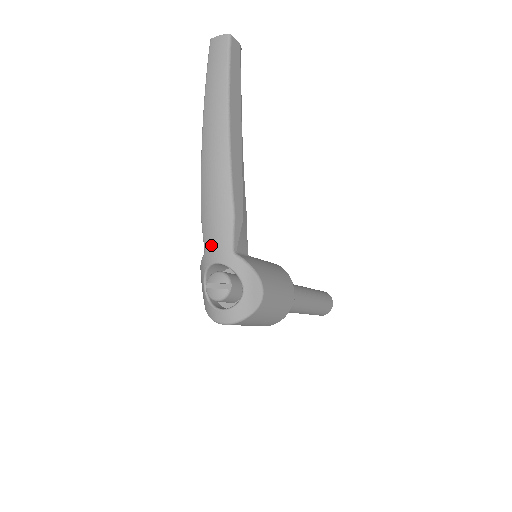
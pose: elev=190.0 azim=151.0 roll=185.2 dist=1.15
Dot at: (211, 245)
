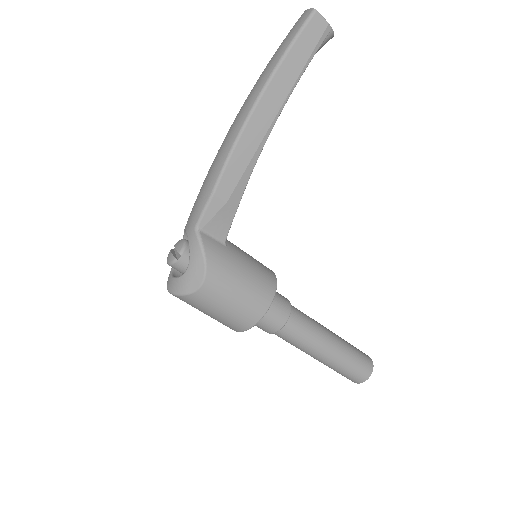
Dot at: (191, 212)
